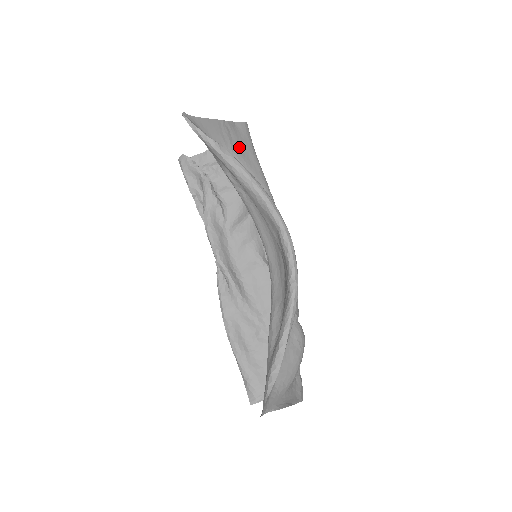
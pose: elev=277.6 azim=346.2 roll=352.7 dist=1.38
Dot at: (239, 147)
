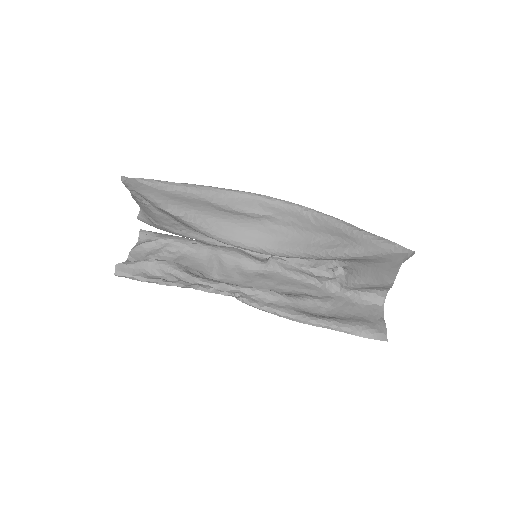
Dot at: occluded
